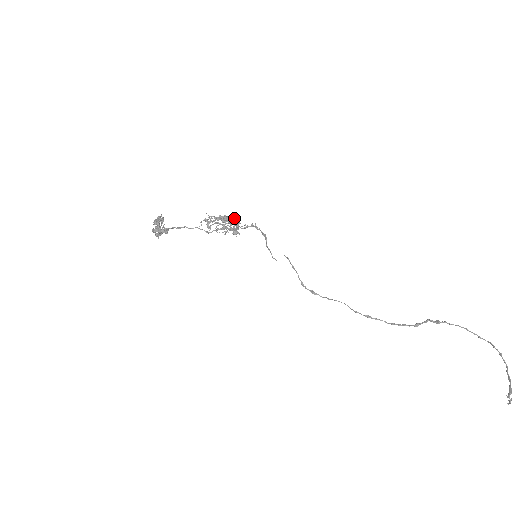
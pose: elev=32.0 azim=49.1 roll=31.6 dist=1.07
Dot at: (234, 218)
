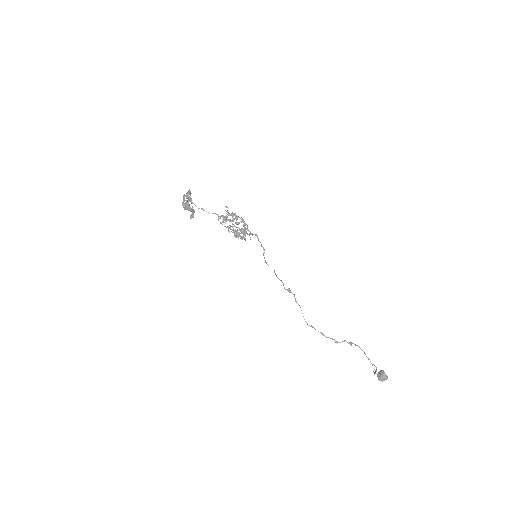
Dot at: (244, 224)
